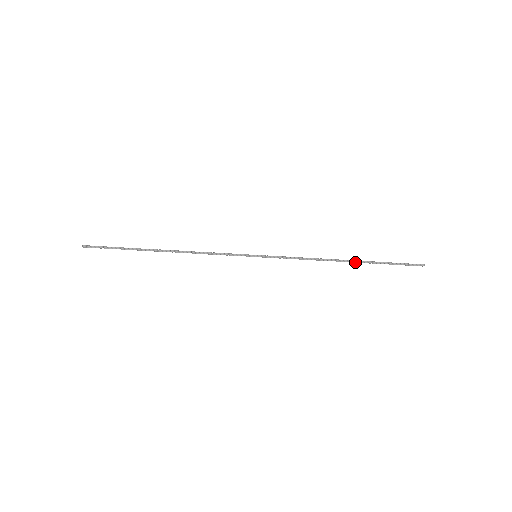
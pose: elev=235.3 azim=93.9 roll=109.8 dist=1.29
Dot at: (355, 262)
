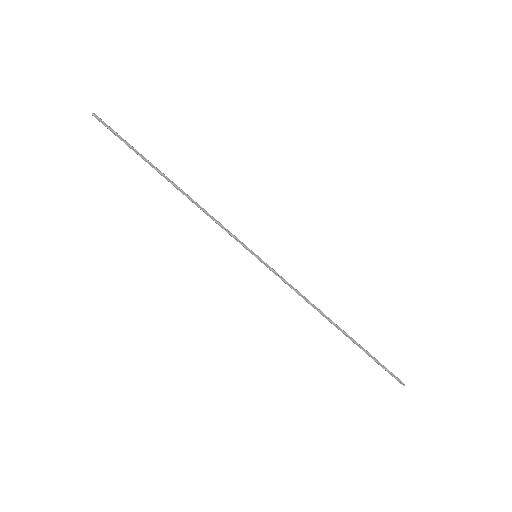
Dot at: (344, 333)
